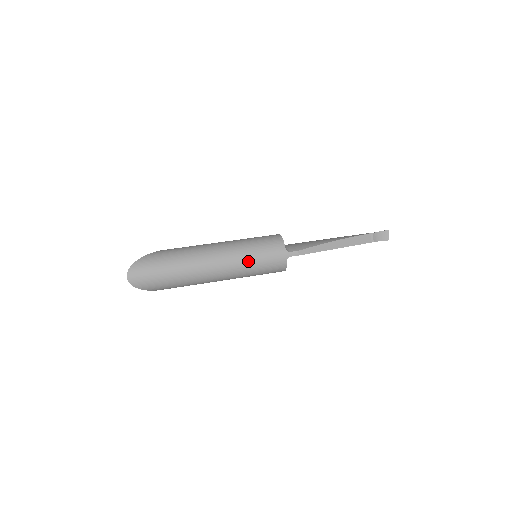
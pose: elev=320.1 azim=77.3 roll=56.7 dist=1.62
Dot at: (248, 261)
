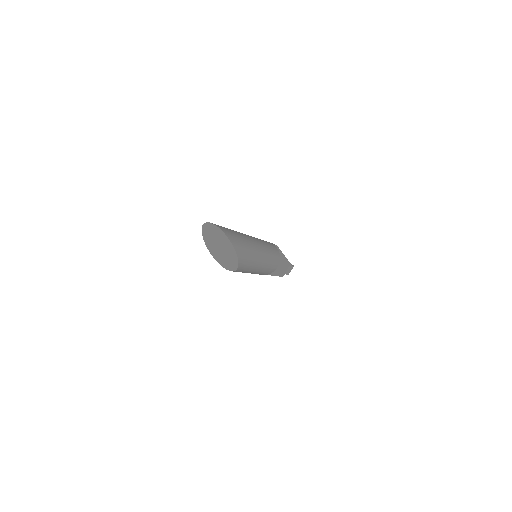
Dot at: (261, 240)
